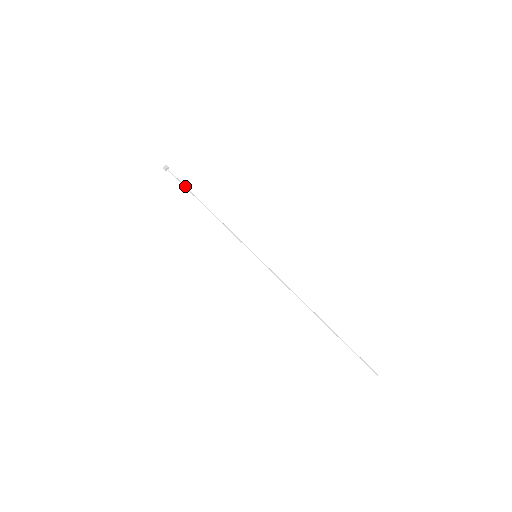
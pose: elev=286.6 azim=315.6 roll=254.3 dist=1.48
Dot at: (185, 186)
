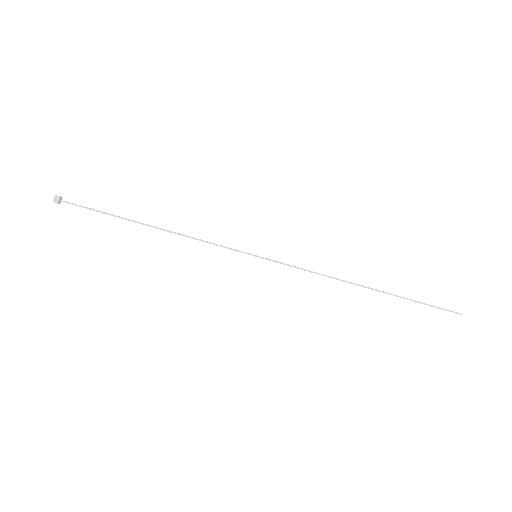
Dot at: (103, 212)
